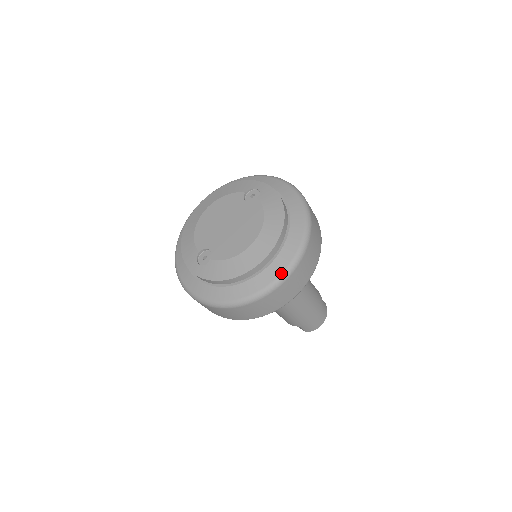
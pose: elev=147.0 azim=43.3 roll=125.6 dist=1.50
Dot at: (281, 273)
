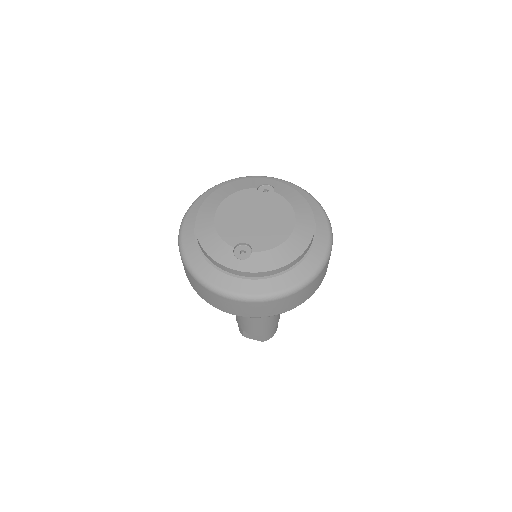
Dot at: (324, 255)
